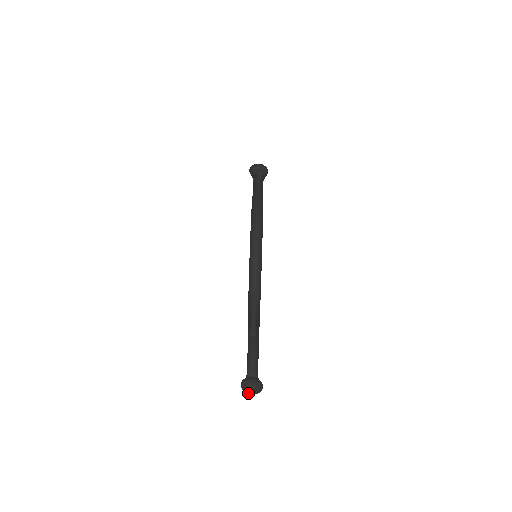
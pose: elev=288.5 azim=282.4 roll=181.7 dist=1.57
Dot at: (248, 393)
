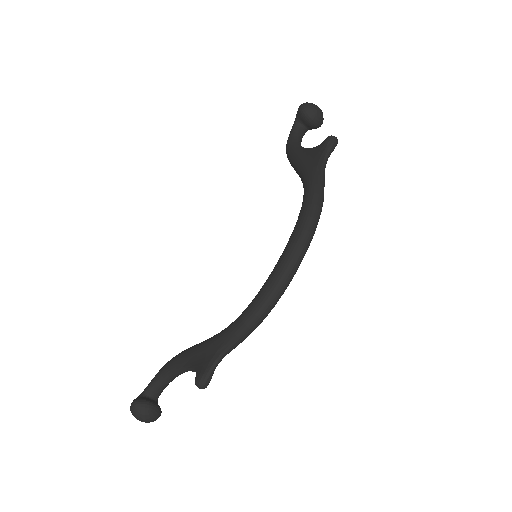
Dot at: (136, 418)
